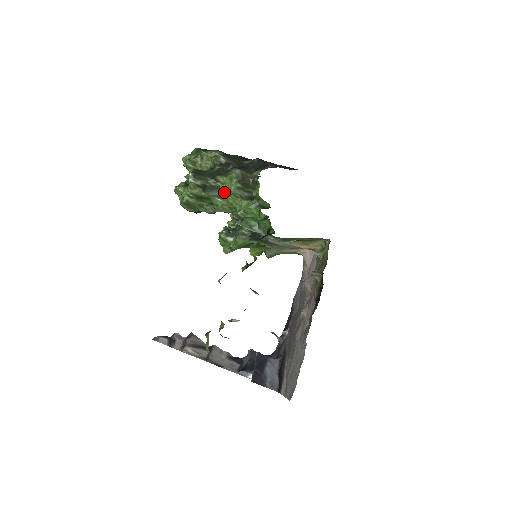
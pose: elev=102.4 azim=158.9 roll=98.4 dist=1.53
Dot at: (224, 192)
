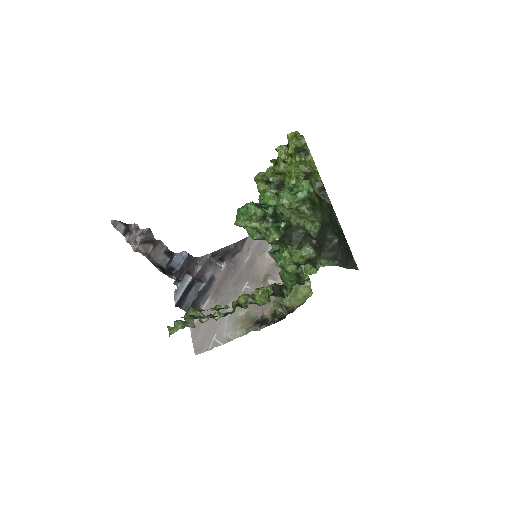
Dot at: (286, 247)
